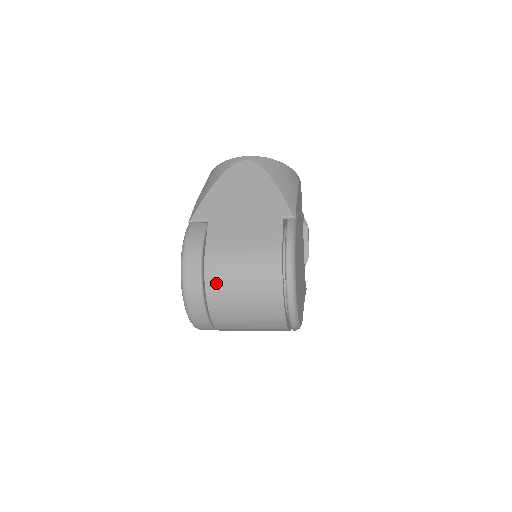
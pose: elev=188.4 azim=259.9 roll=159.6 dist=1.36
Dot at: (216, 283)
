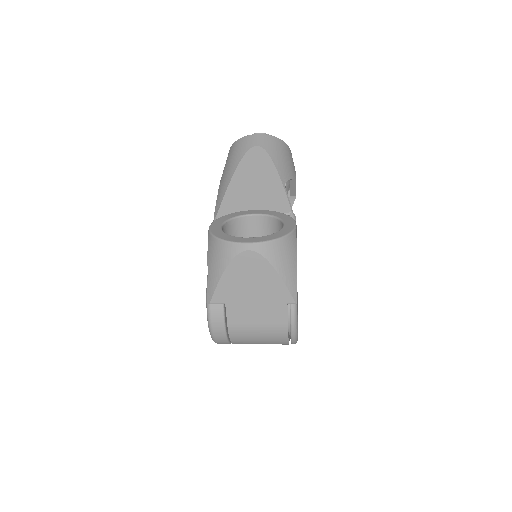
Dot at: (239, 342)
